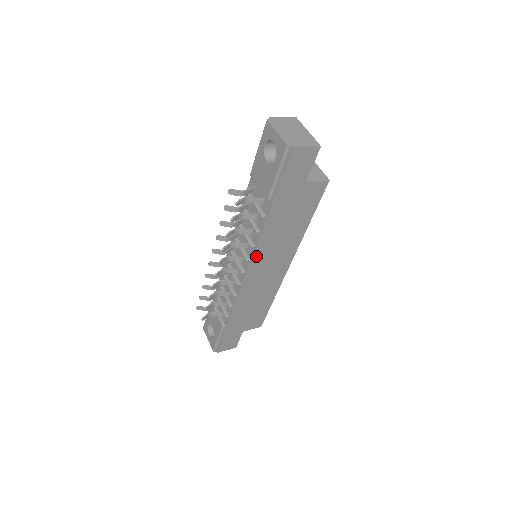
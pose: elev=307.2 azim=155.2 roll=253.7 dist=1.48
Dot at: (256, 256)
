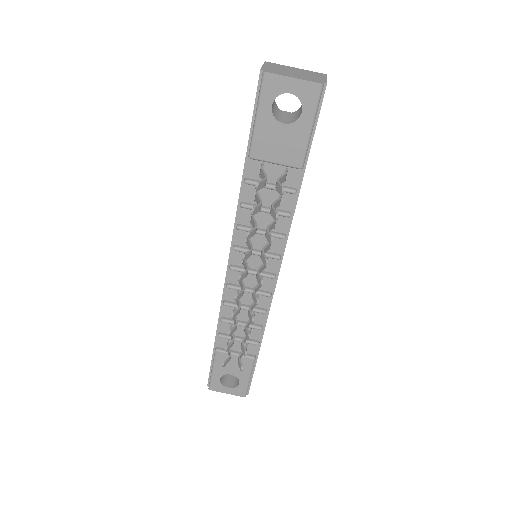
Dot at: (285, 247)
